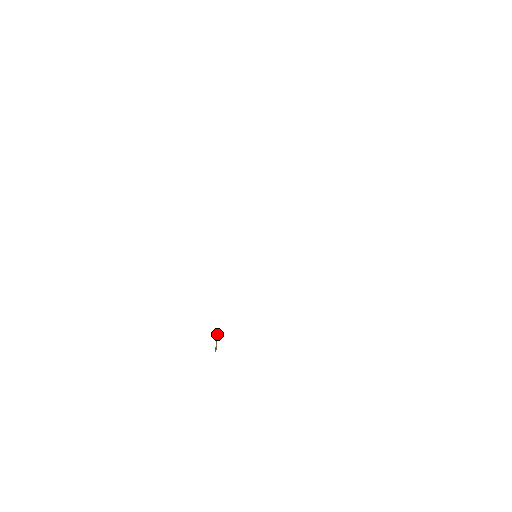
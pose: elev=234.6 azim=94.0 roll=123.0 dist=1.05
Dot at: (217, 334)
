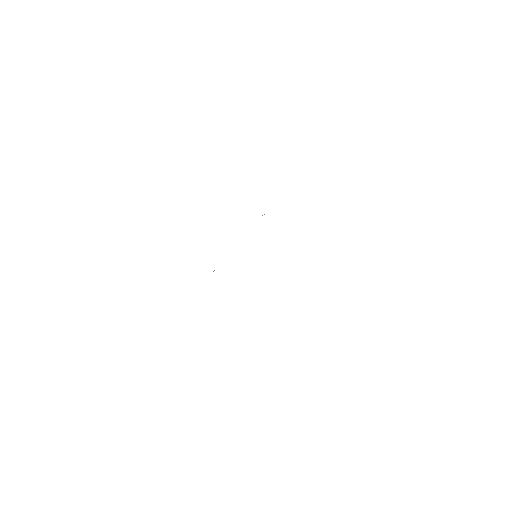
Dot at: occluded
